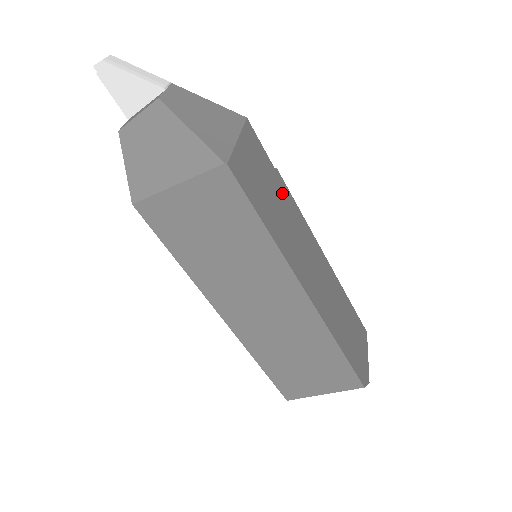
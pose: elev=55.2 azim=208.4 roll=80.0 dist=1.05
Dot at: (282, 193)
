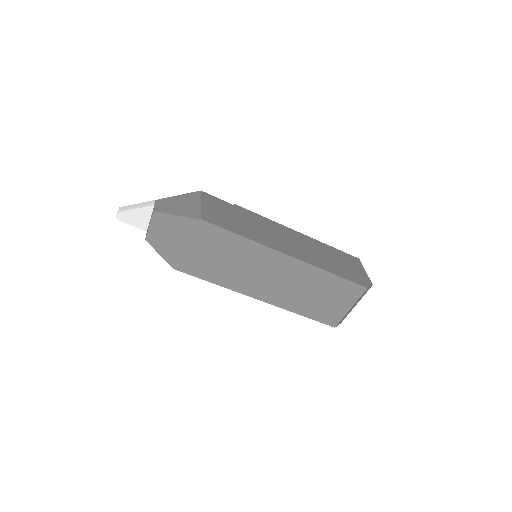
Dot at: (245, 214)
